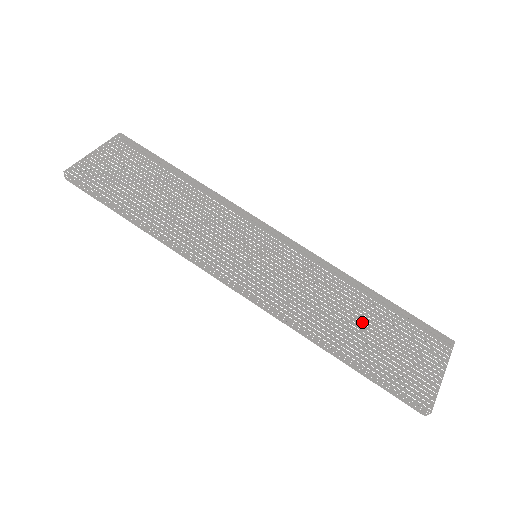
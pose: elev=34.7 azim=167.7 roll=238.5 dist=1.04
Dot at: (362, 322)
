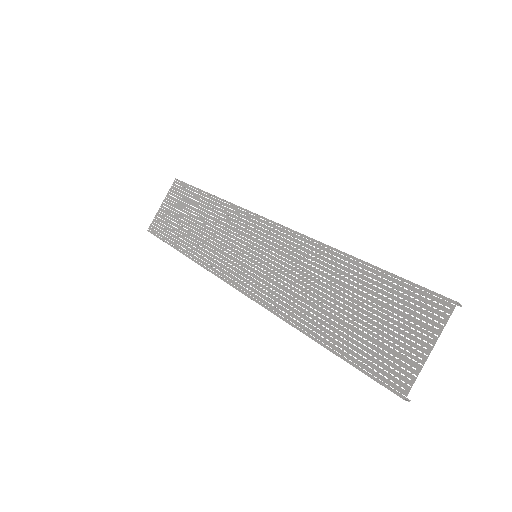
Dot at: occluded
